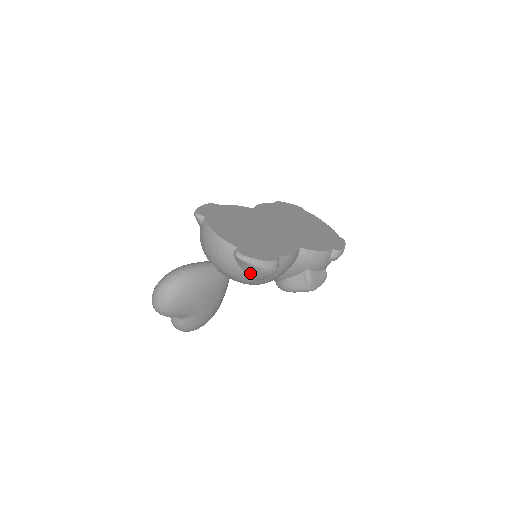
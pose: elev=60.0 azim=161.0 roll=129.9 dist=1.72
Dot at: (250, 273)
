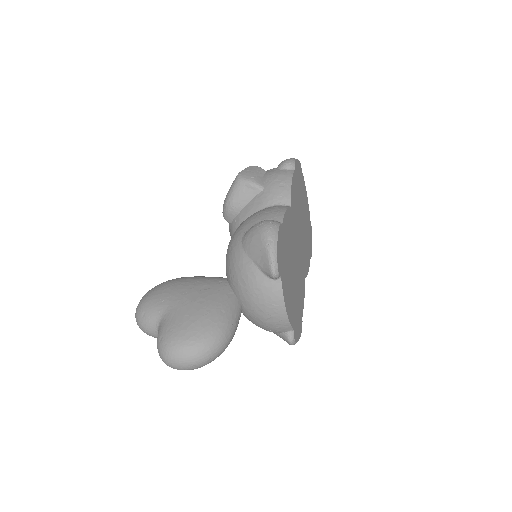
Dot at: occluded
